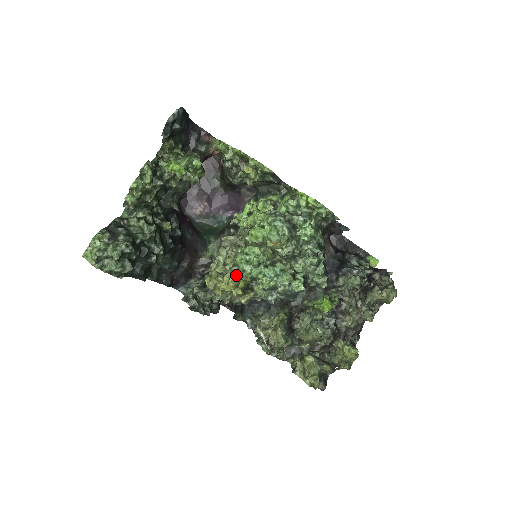
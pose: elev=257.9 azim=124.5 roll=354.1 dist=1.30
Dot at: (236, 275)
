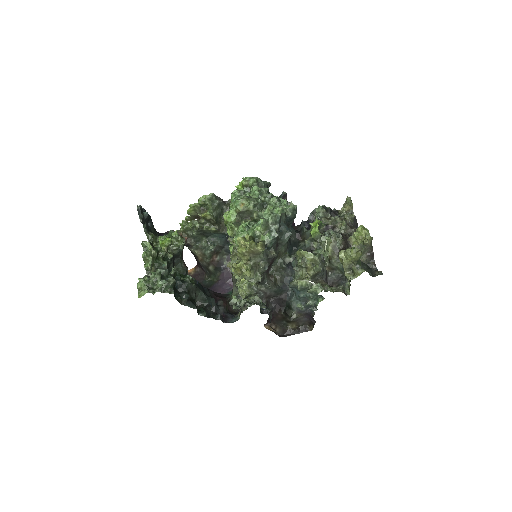
Dot at: occluded
